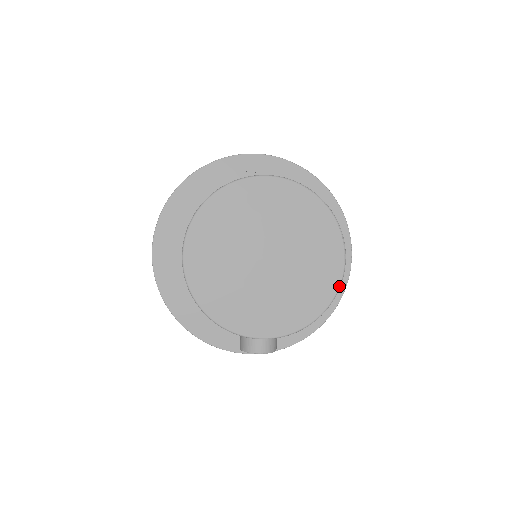
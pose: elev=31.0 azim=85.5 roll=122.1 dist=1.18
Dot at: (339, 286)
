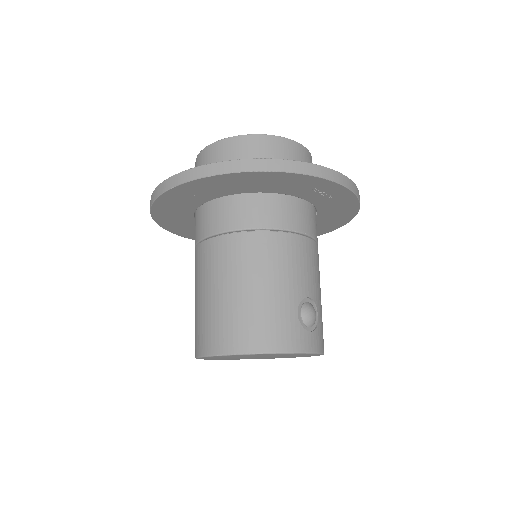
Dot at: occluded
